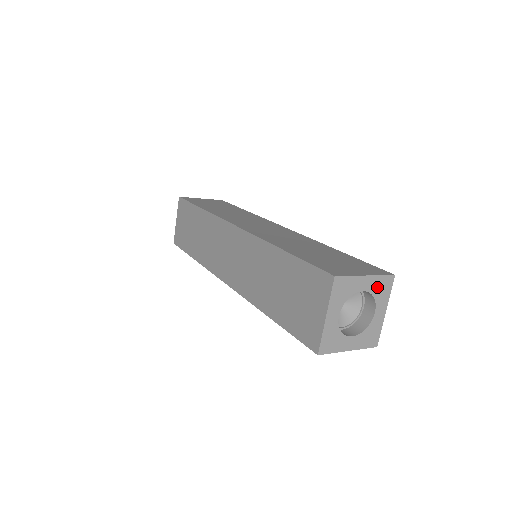
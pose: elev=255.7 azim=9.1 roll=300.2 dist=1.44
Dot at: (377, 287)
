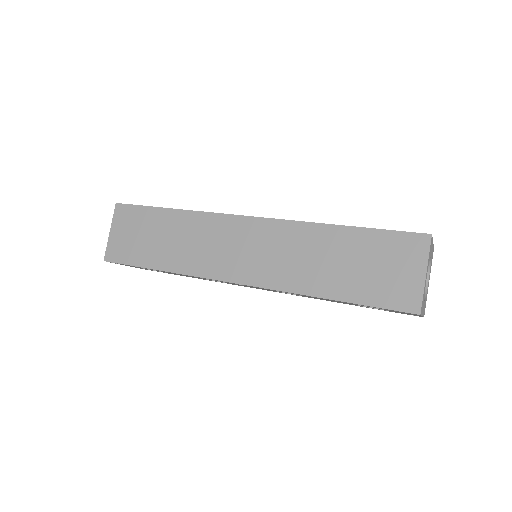
Dot at: occluded
